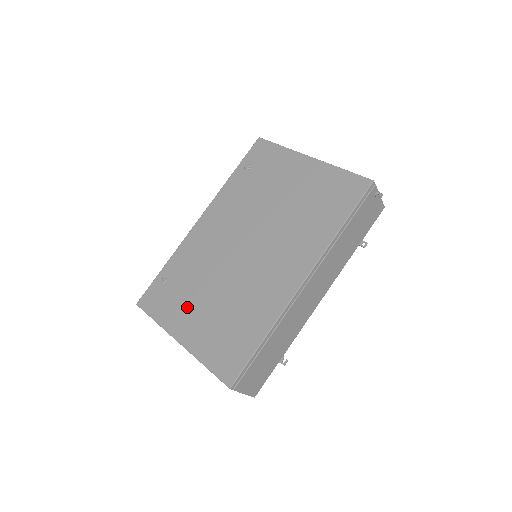
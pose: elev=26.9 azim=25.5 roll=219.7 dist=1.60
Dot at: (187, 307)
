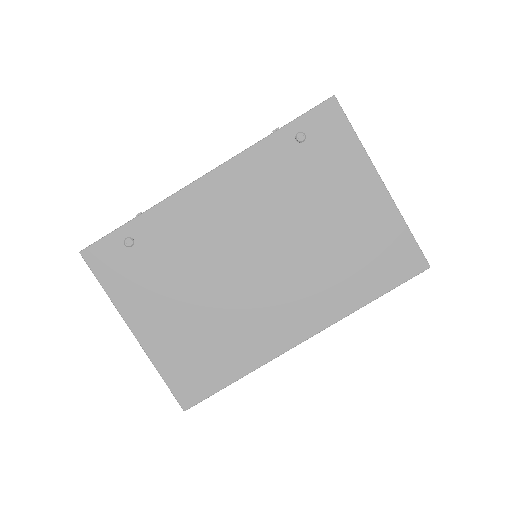
Dot at: (155, 297)
